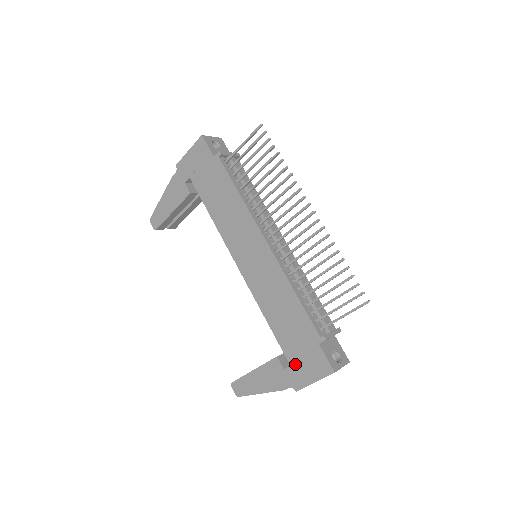
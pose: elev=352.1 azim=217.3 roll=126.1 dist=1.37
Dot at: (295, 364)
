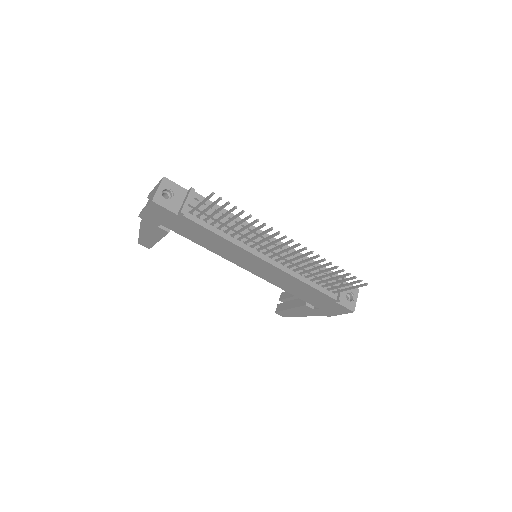
Dot at: (322, 308)
